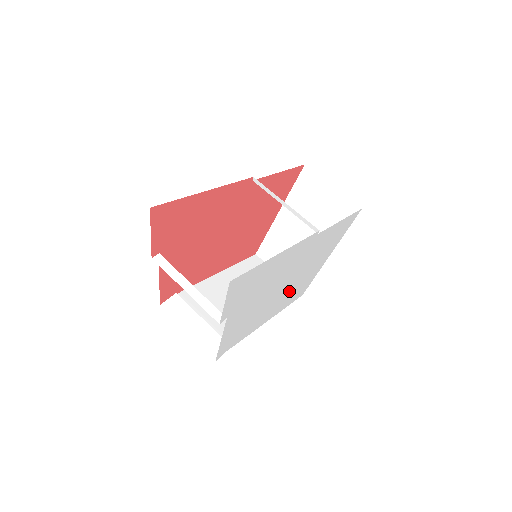
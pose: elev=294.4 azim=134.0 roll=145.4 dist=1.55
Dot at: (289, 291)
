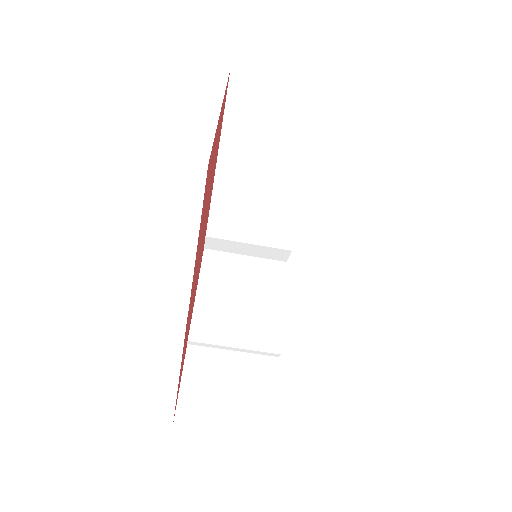
Dot at: occluded
